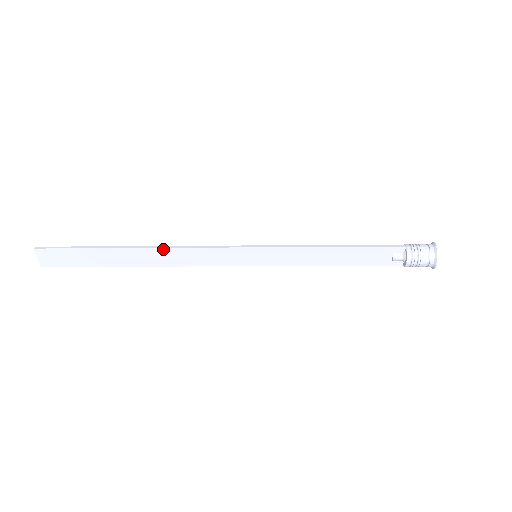
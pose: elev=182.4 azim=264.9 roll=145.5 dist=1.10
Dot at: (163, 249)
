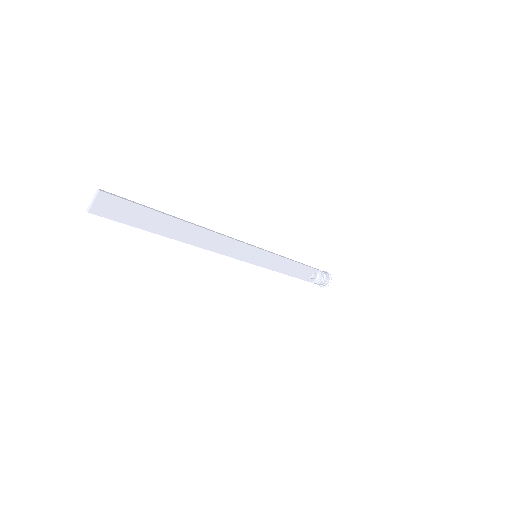
Dot at: (209, 231)
